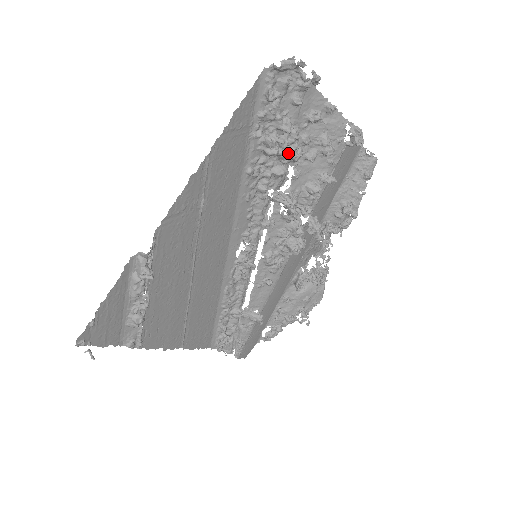
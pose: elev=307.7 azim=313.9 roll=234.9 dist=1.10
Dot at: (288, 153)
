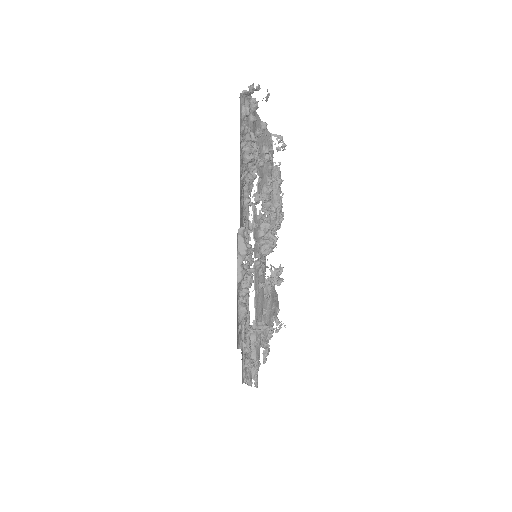
Dot at: (256, 159)
